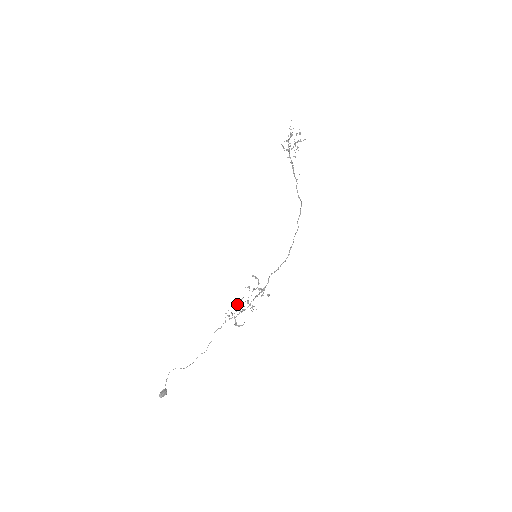
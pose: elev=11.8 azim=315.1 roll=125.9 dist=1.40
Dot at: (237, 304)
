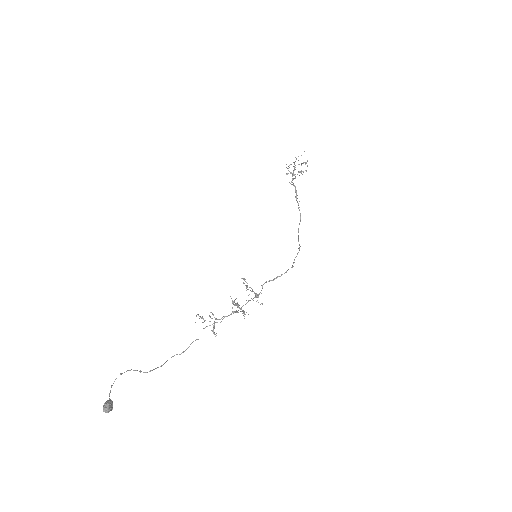
Dot at: (233, 301)
